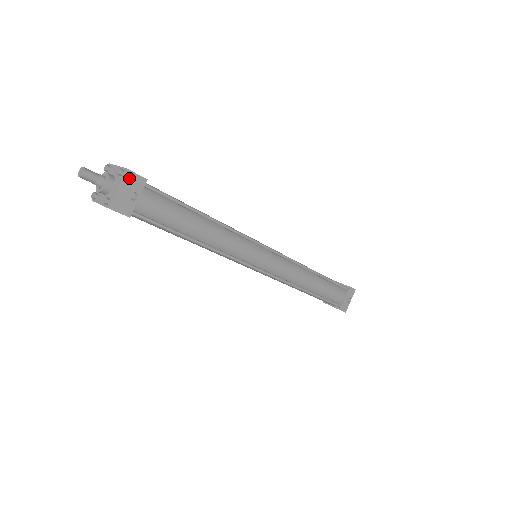
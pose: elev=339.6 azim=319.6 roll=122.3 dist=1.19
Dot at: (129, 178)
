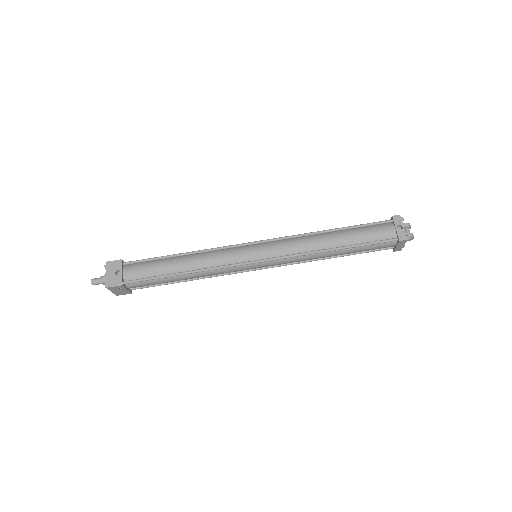
Dot at: (110, 266)
